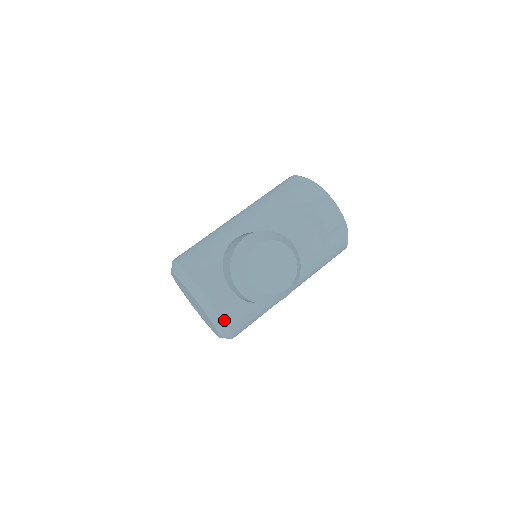
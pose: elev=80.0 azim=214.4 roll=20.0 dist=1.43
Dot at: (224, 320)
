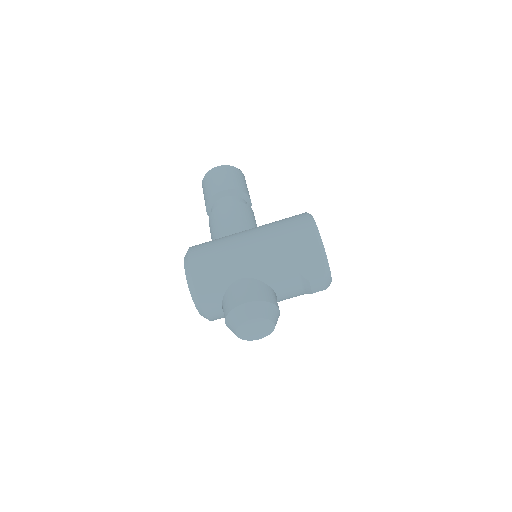
Dot at: (211, 320)
